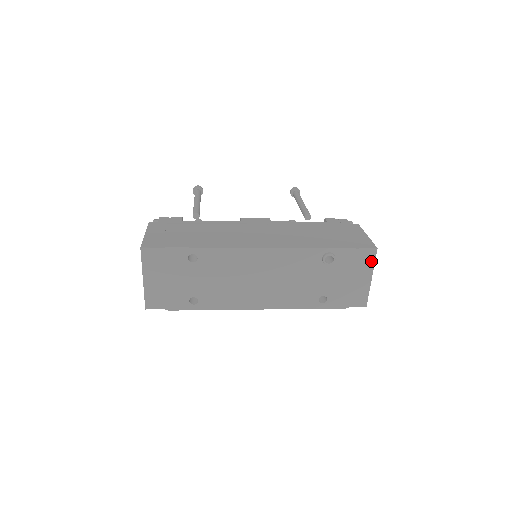
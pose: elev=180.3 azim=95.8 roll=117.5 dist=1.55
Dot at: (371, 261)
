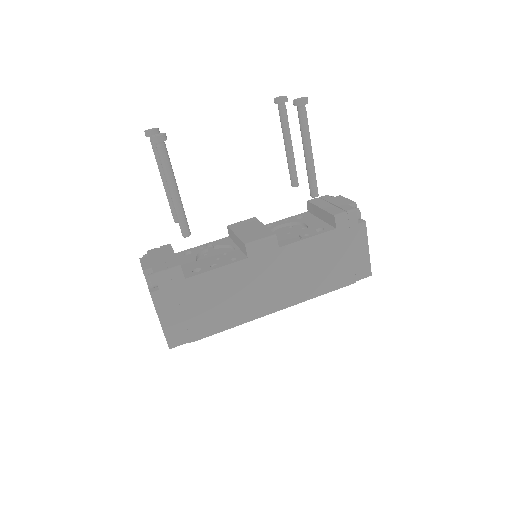
Dot at: occluded
